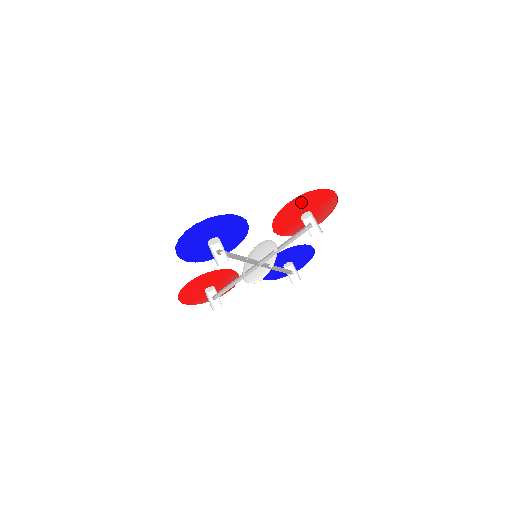
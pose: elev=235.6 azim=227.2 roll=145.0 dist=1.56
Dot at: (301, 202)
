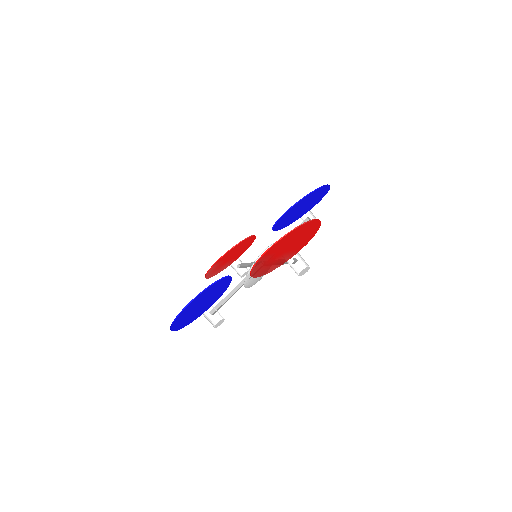
Dot at: (270, 264)
